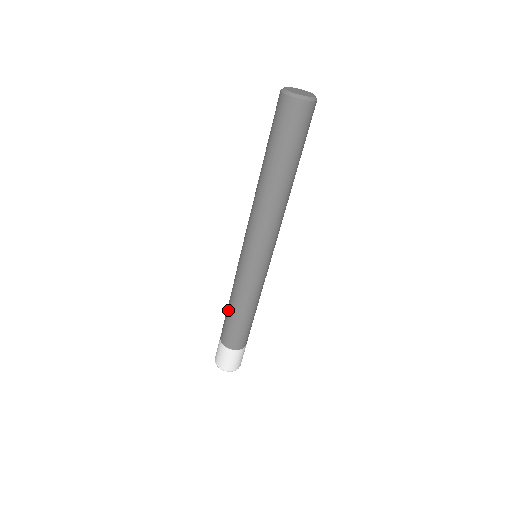
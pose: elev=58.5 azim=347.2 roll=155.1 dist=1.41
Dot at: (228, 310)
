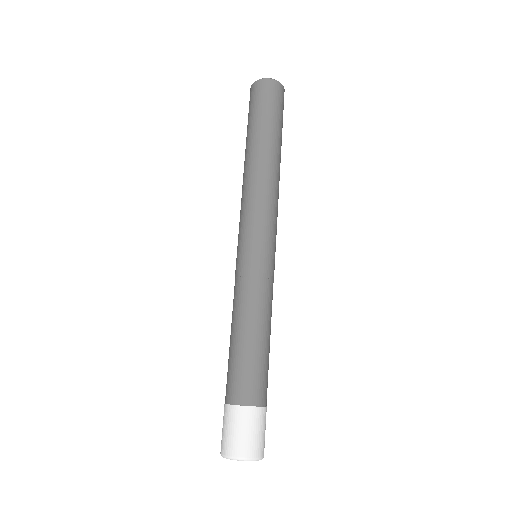
Dot at: (246, 340)
